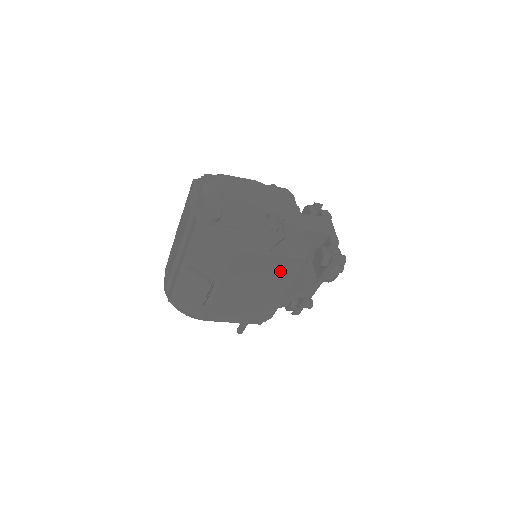
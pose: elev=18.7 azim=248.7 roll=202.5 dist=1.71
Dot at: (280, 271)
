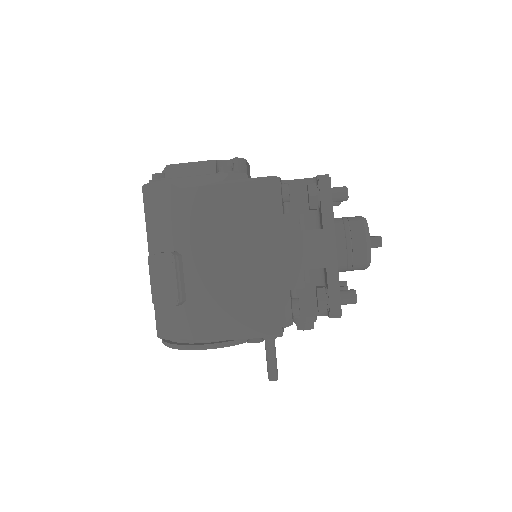
Dot at: (251, 210)
